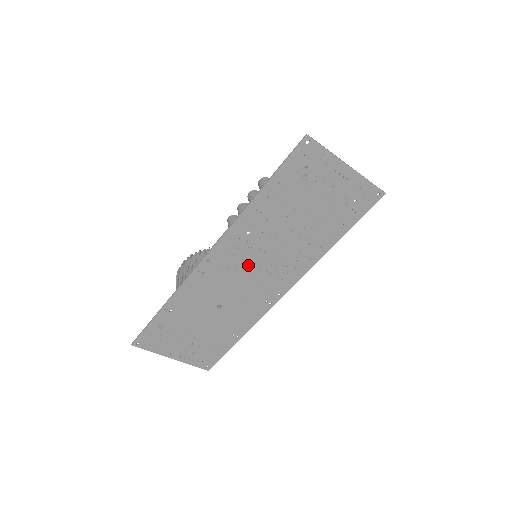
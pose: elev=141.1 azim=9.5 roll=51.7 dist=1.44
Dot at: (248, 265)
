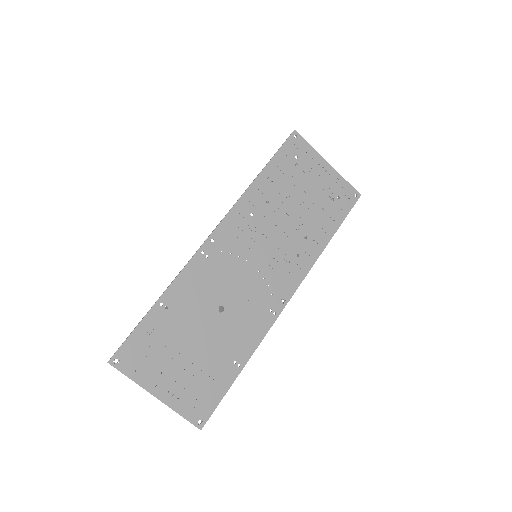
Dot at: (251, 254)
